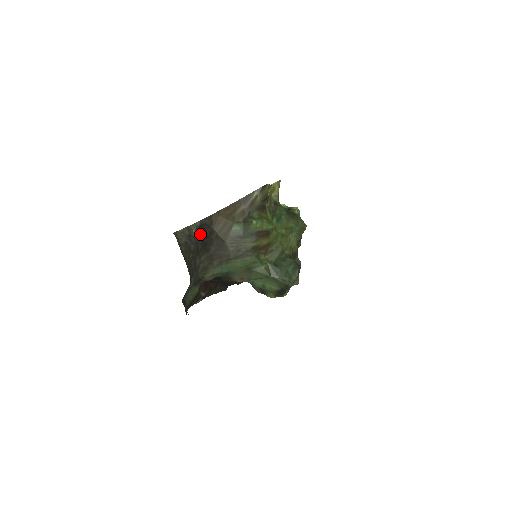
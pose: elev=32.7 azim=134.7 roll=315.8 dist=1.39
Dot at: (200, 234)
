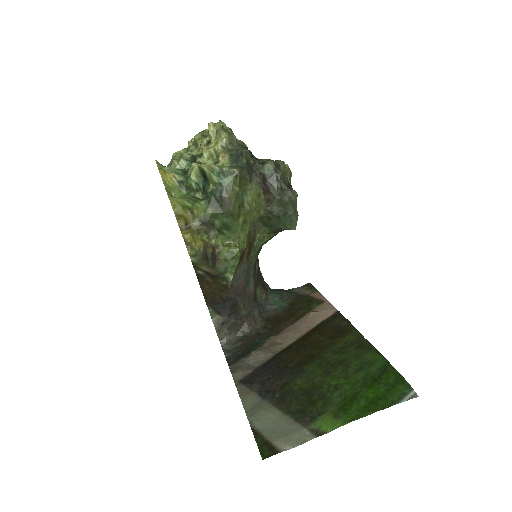
Dot at: (221, 310)
